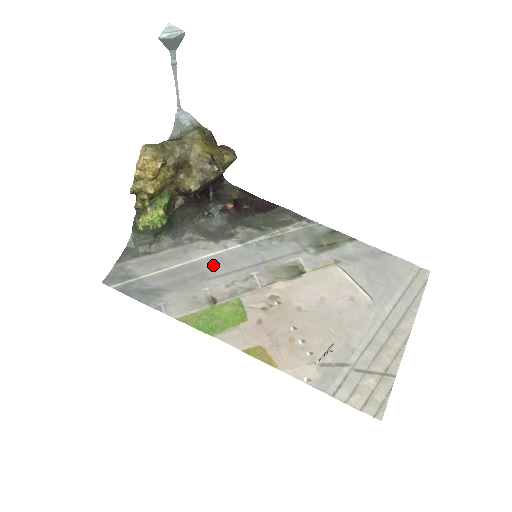
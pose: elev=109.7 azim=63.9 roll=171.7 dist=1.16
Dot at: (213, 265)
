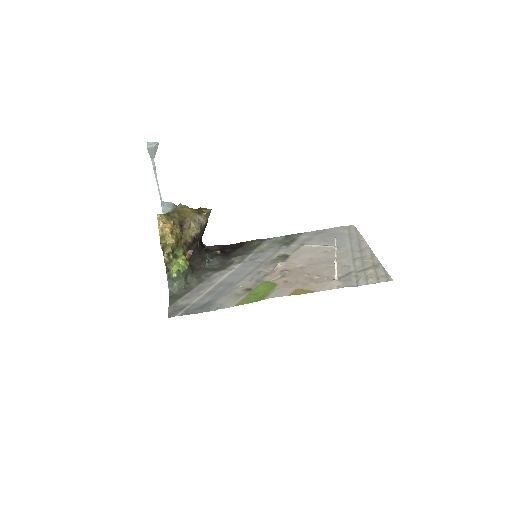
Dot at: (233, 278)
